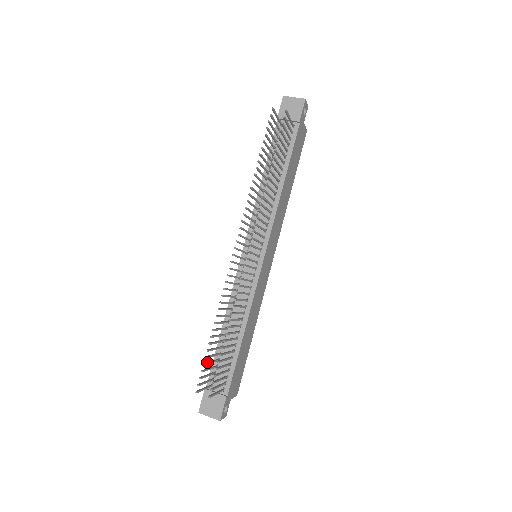
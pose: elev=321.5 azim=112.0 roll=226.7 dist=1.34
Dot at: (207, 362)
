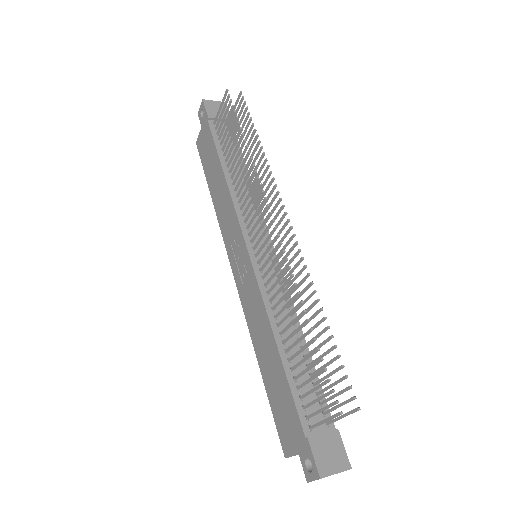
Dot at: (318, 372)
